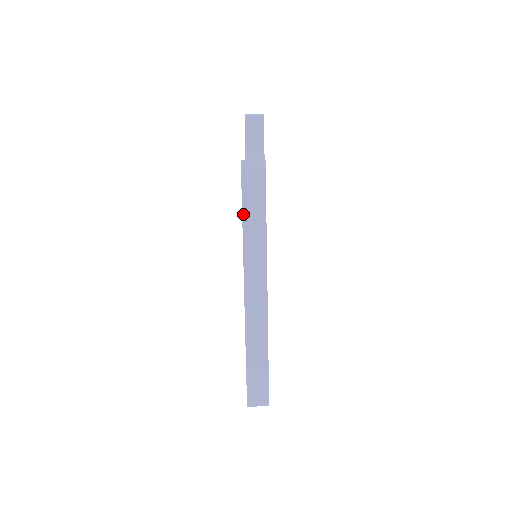
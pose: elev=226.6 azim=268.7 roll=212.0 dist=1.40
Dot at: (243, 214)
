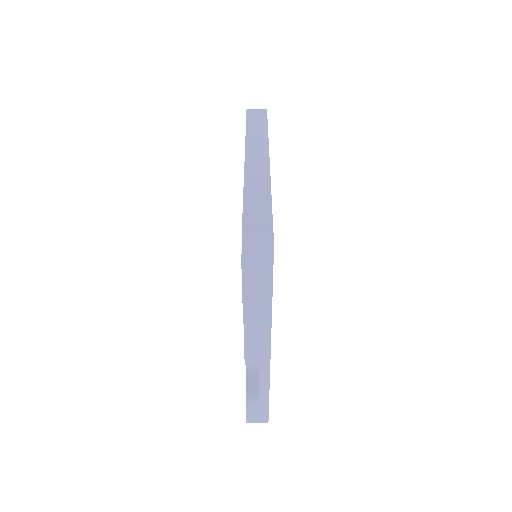
Dot at: (247, 124)
